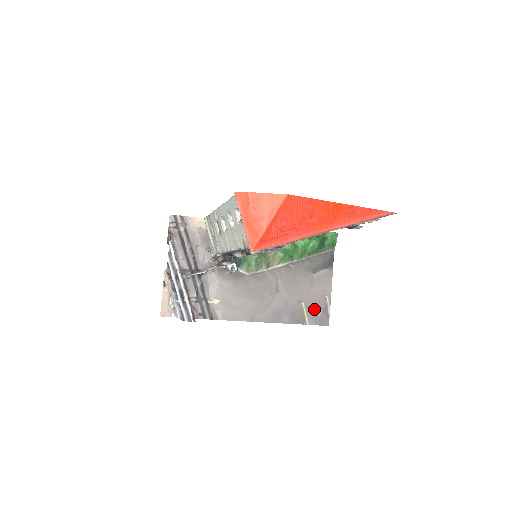
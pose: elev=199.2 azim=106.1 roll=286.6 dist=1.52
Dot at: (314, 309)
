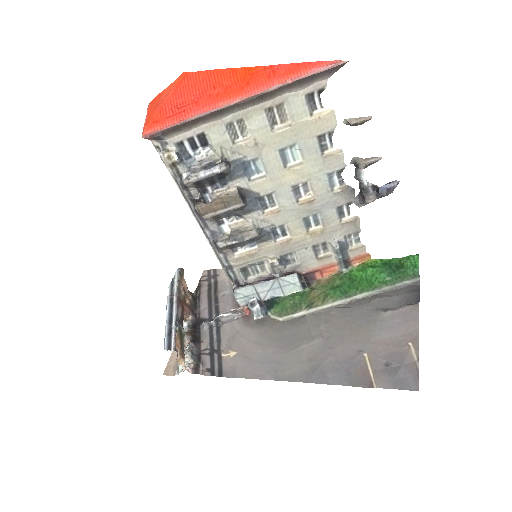
Dot at: (387, 363)
